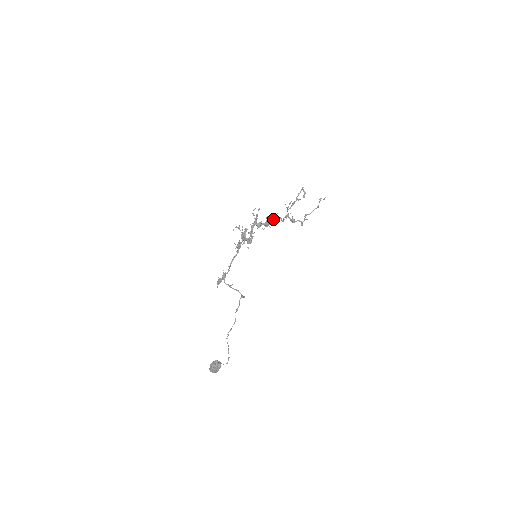
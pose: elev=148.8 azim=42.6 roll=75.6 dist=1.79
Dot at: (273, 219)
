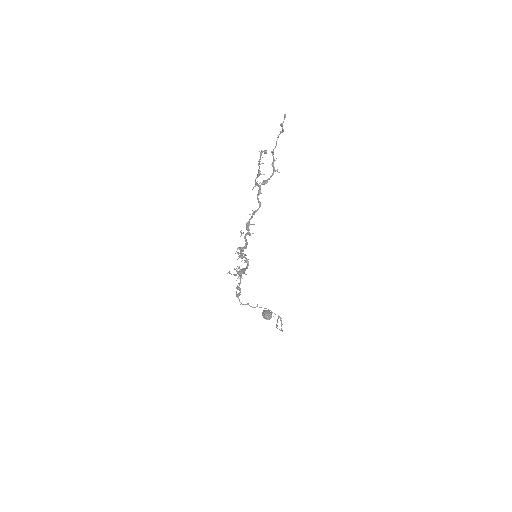
Dot at: (251, 217)
